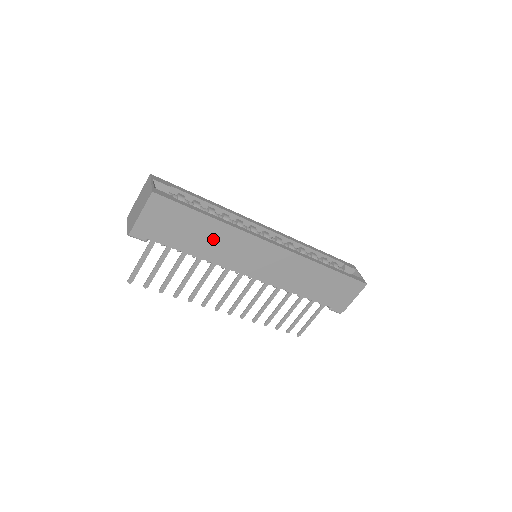
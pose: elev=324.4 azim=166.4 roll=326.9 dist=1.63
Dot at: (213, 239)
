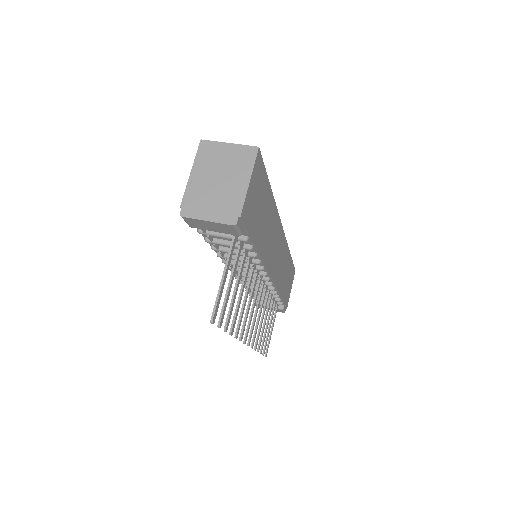
Dot at: (268, 225)
